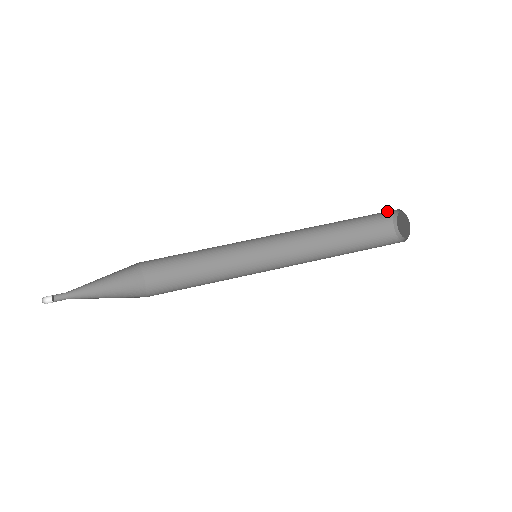
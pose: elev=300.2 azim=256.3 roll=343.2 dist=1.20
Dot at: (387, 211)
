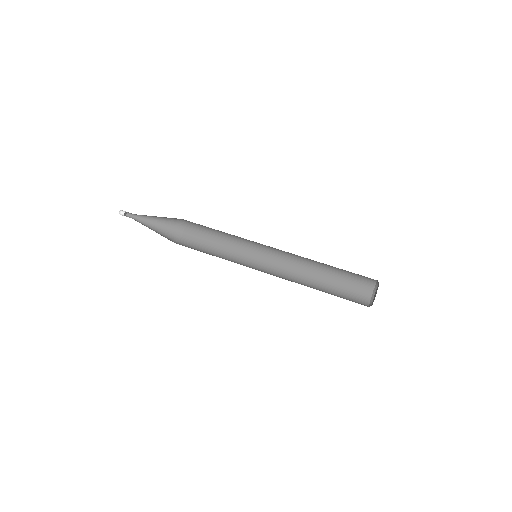
Dot at: (368, 280)
